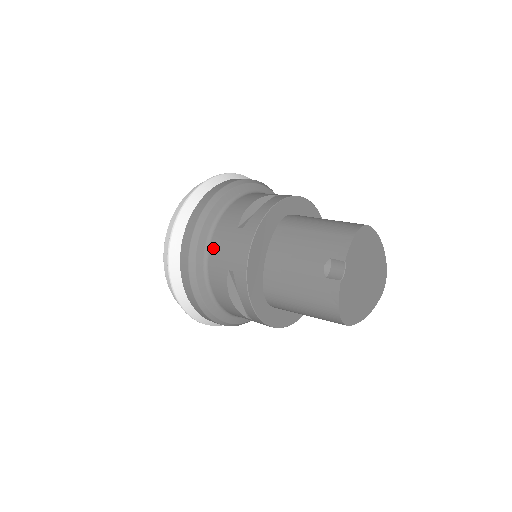
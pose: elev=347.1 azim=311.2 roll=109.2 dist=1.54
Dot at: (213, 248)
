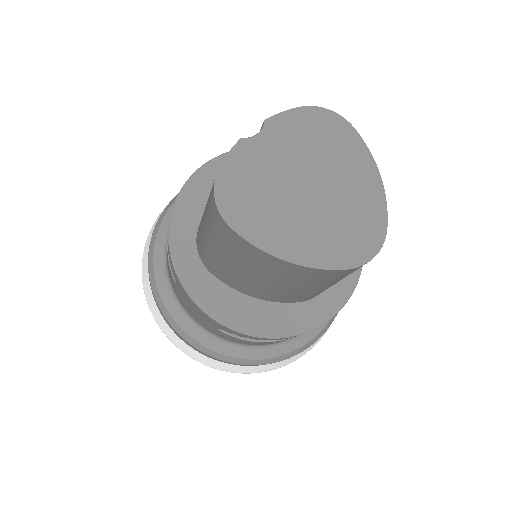
Dot at: occluded
